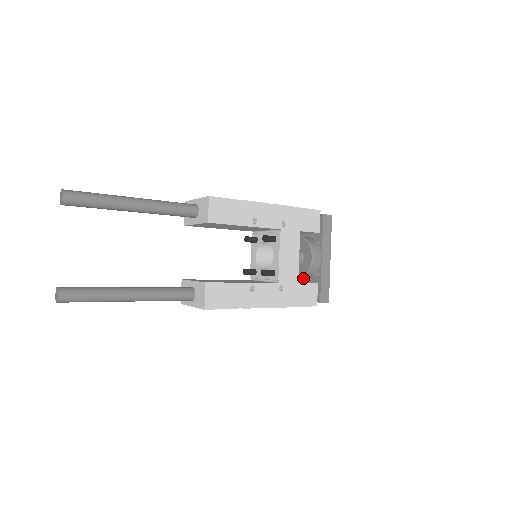
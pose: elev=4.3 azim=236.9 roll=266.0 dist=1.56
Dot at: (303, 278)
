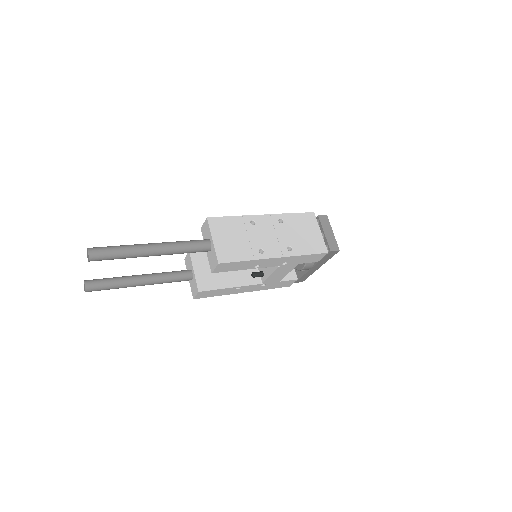
Dot at: occluded
